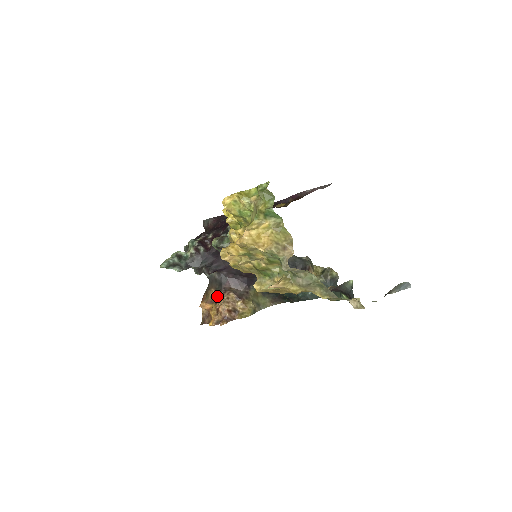
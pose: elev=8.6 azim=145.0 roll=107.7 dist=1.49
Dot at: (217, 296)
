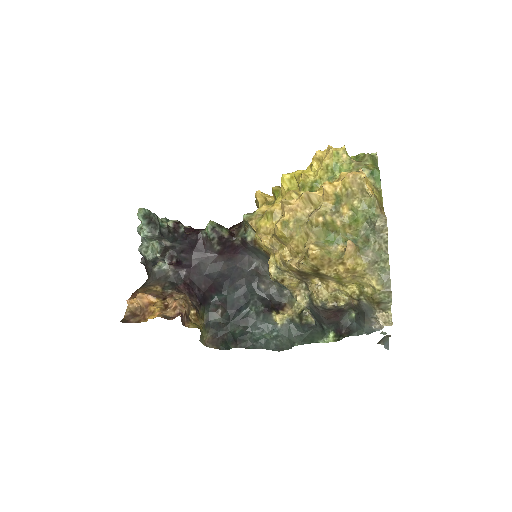
Dot at: (165, 293)
